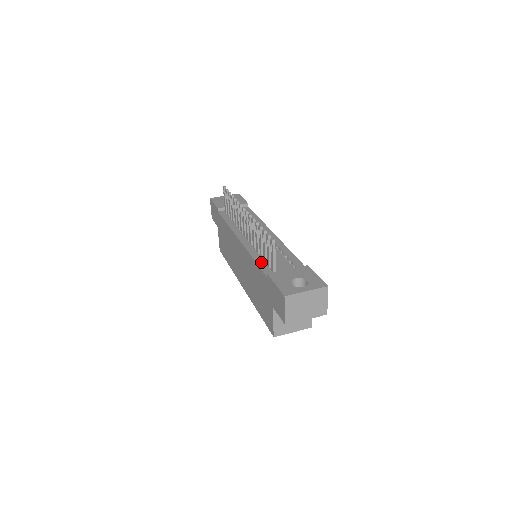
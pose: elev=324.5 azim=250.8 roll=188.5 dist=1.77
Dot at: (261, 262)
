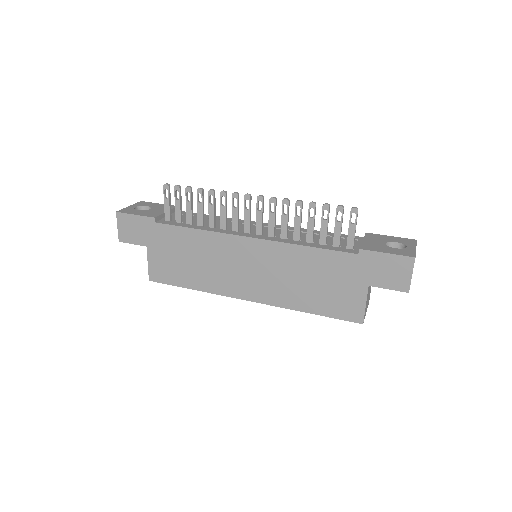
Dot at: (321, 246)
